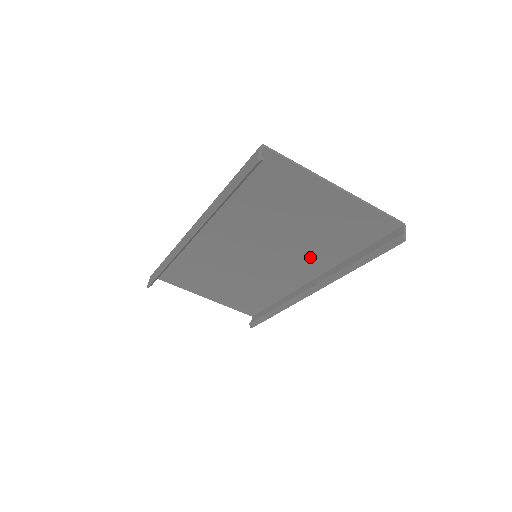
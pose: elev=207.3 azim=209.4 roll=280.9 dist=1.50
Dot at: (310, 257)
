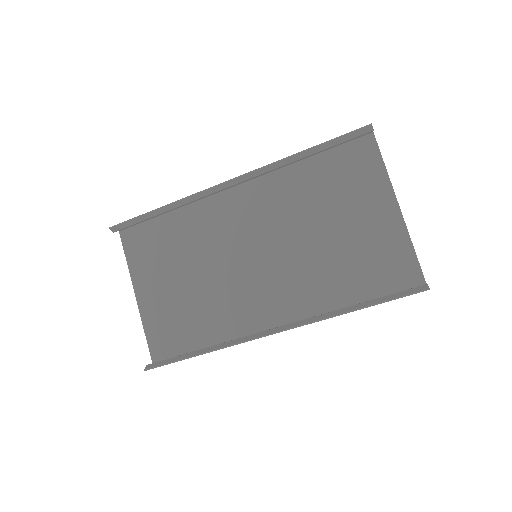
Dot at: (306, 288)
